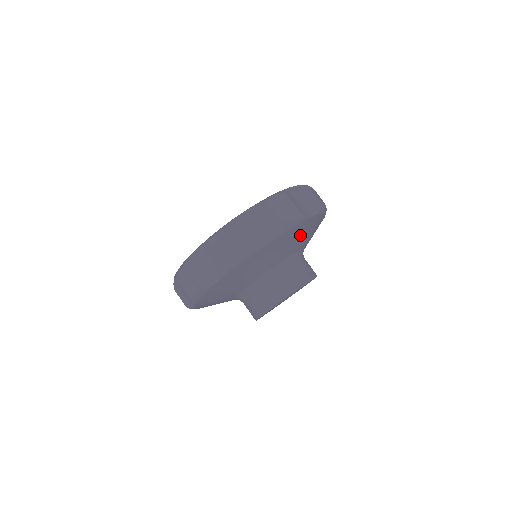
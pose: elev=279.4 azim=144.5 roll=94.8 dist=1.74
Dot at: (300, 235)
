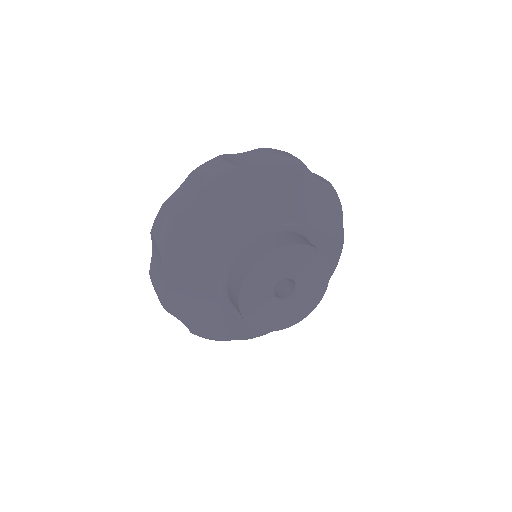
Dot at: (329, 226)
